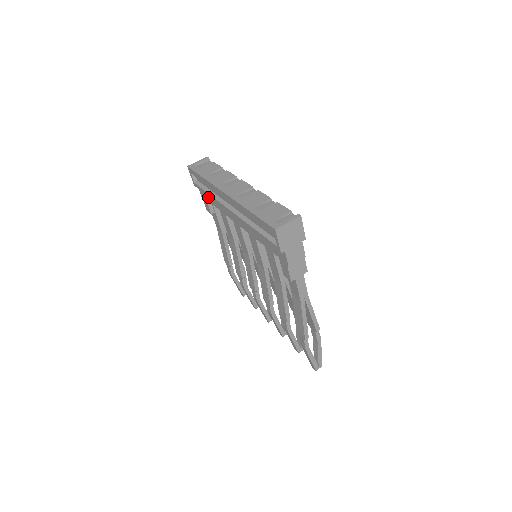
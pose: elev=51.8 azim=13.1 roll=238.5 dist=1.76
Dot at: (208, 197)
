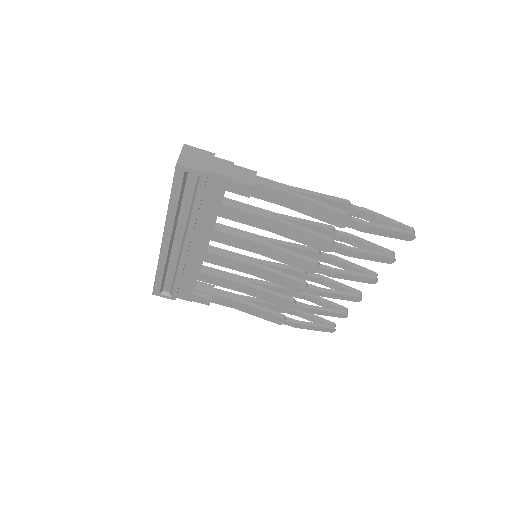
Dot at: (186, 287)
